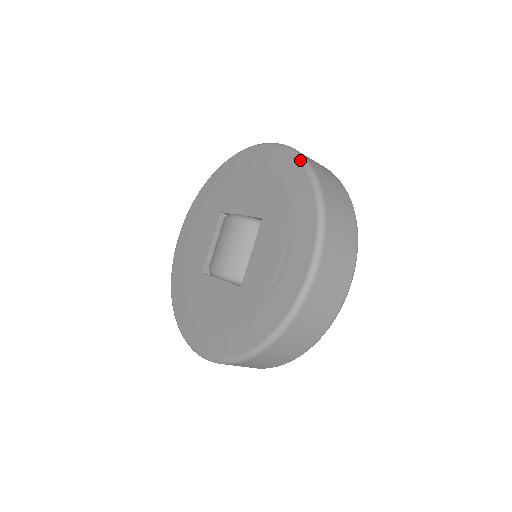
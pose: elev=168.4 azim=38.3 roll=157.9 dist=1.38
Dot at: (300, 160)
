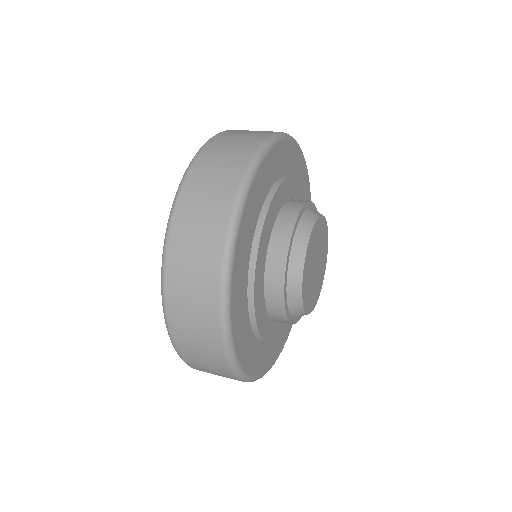
Dot at: (175, 196)
